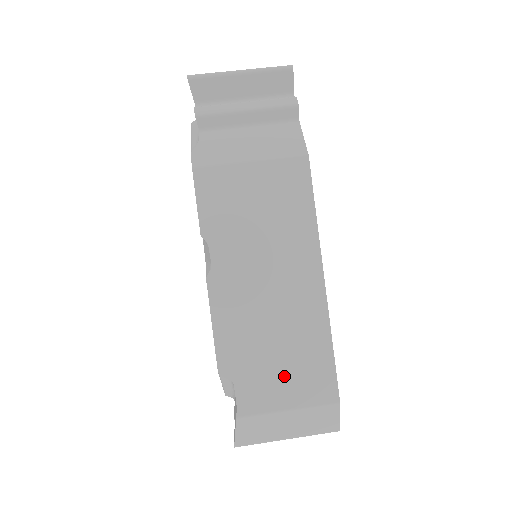
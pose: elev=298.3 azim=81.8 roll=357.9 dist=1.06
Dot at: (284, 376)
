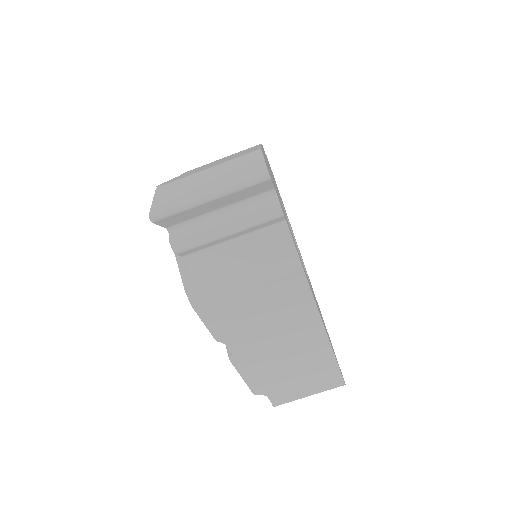
Dot at: (303, 385)
